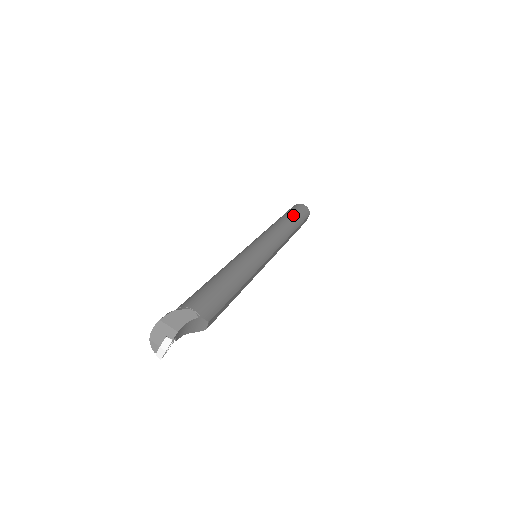
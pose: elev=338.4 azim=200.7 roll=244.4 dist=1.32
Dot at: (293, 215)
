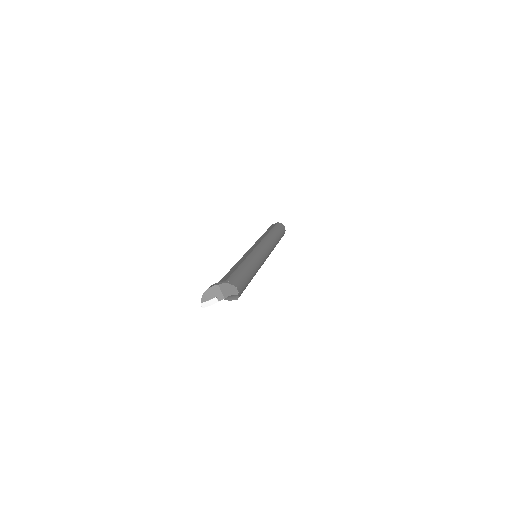
Dot at: (279, 233)
